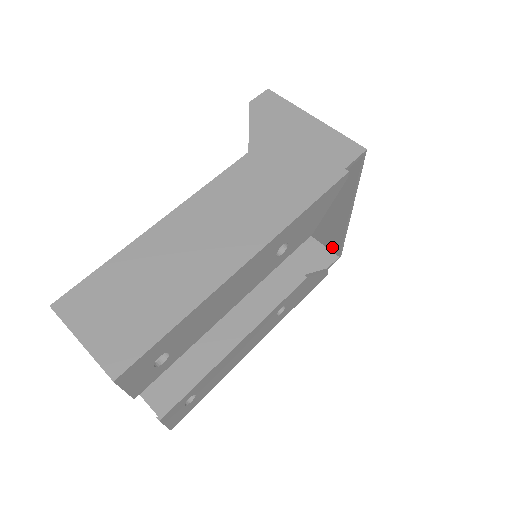
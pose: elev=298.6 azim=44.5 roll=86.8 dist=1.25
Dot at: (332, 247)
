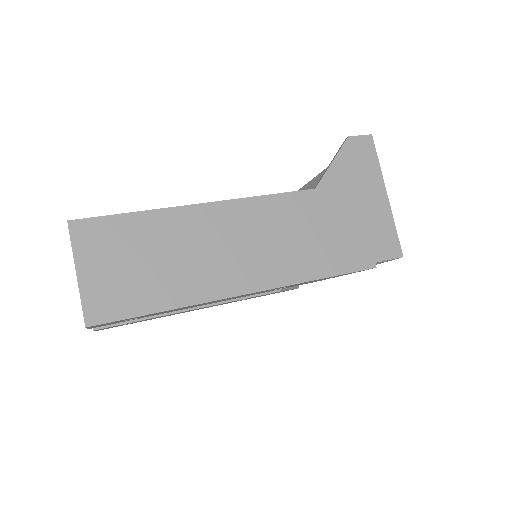
Dot at: occluded
